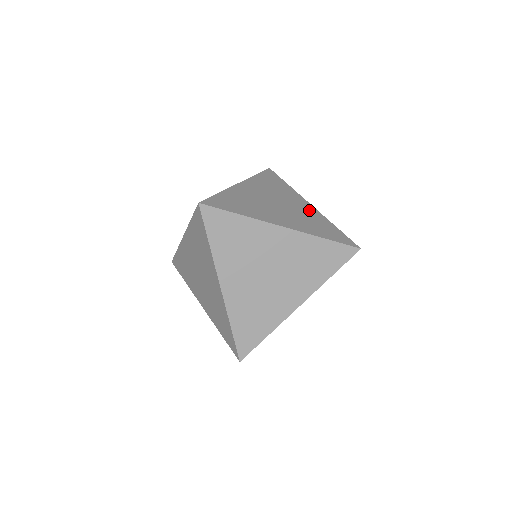
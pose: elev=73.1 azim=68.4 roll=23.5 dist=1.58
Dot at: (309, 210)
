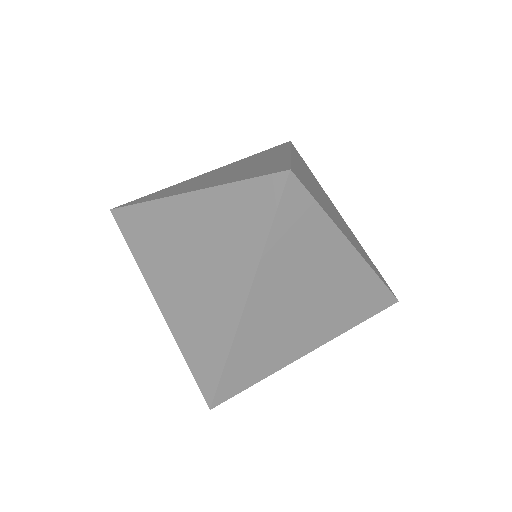
Dot at: occluded
